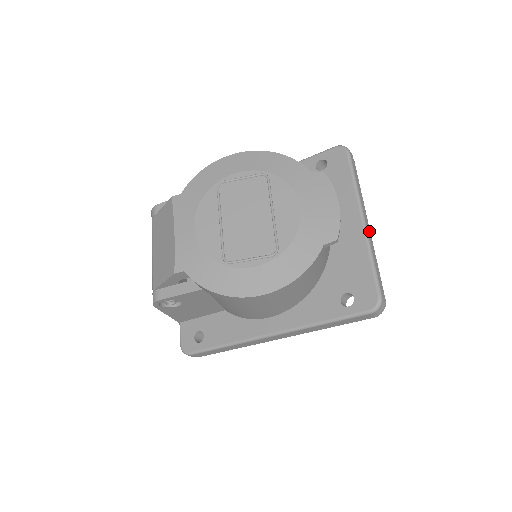
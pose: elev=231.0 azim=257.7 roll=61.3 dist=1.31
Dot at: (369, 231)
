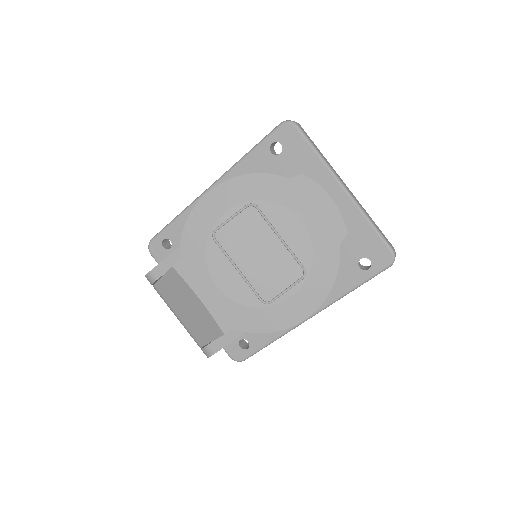
Dot at: (353, 195)
